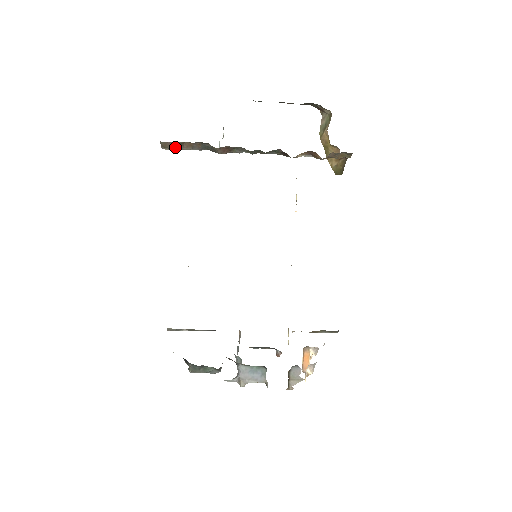
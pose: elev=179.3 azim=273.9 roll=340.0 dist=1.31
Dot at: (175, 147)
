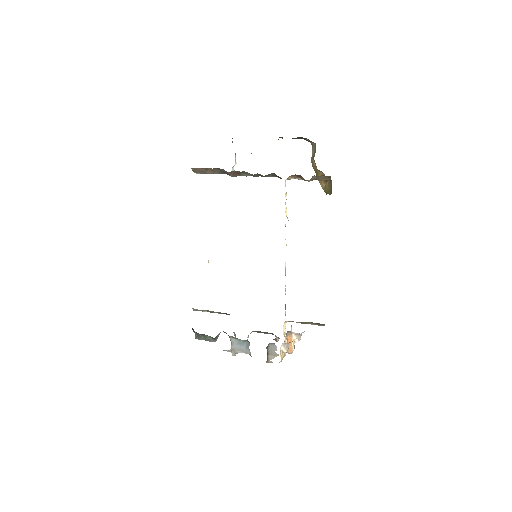
Dot at: (202, 172)
